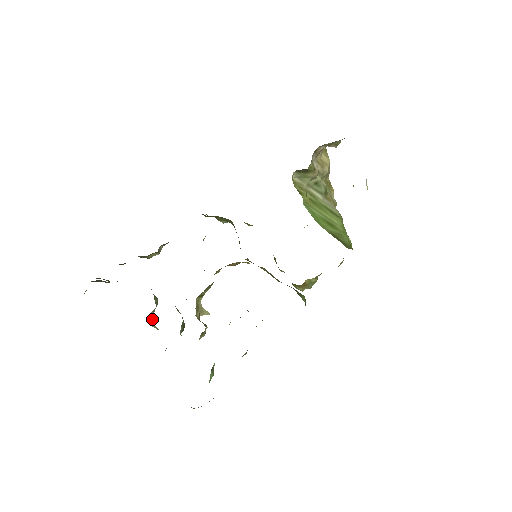
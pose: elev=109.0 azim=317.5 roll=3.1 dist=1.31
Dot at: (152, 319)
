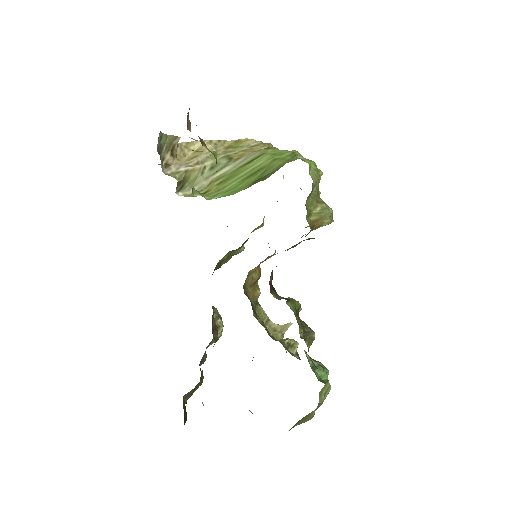
Dot at: occluded
